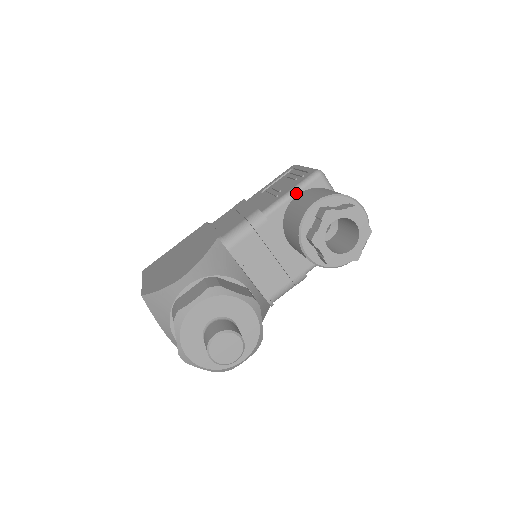
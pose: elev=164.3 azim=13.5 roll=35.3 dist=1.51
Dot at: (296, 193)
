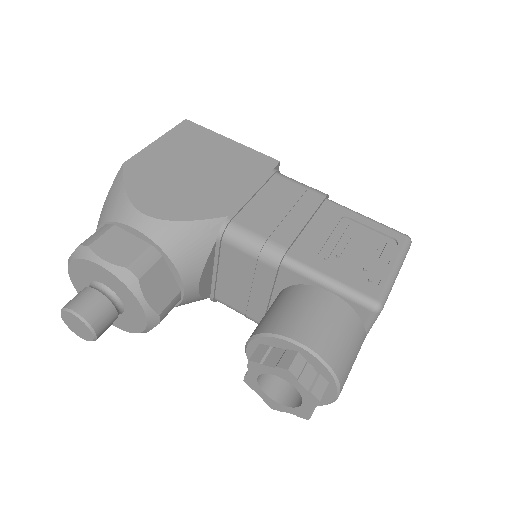
Dot at: (332, 289)
